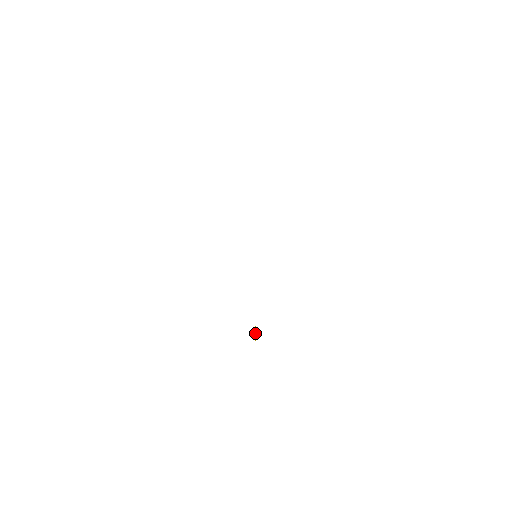
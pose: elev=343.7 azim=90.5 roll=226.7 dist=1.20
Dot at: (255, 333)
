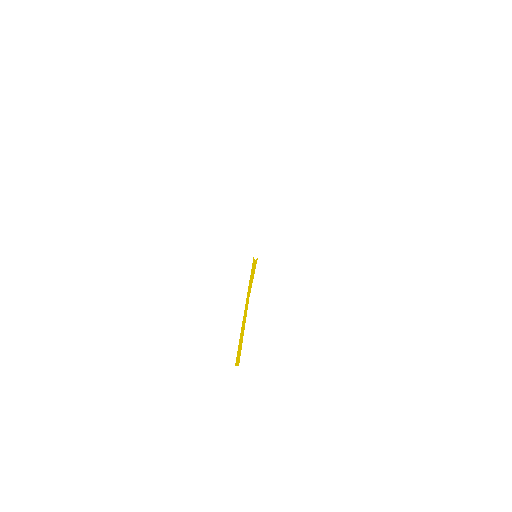
Dot at: (243, 323)
